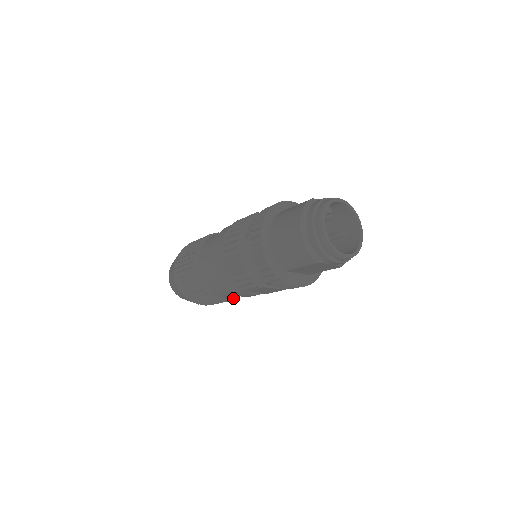
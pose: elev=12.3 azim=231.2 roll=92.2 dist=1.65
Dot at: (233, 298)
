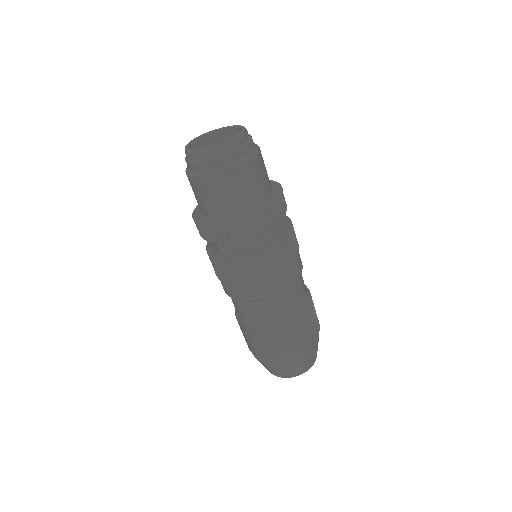
Dot at: (282, 322)
